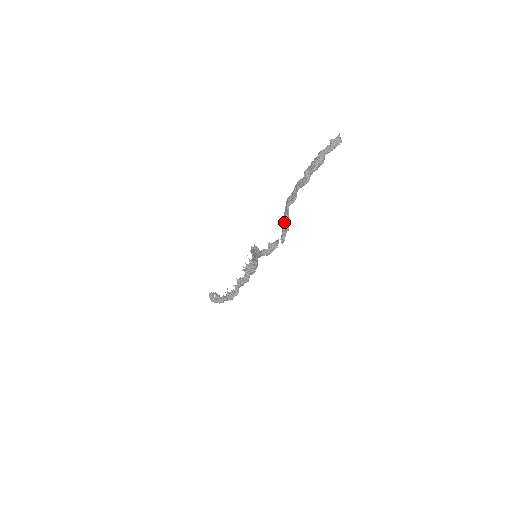
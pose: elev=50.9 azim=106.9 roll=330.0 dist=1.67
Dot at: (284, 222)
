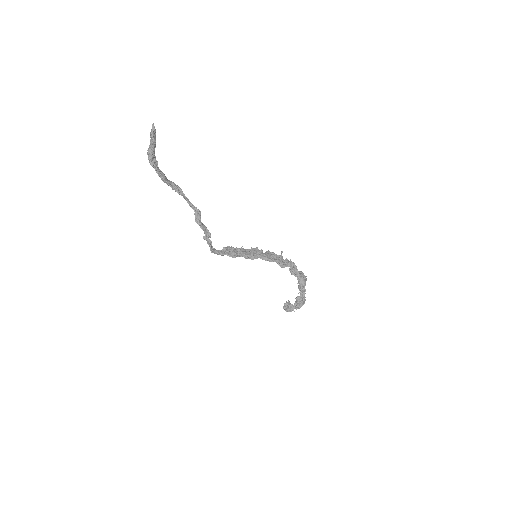
Dot at: (195, 218)
